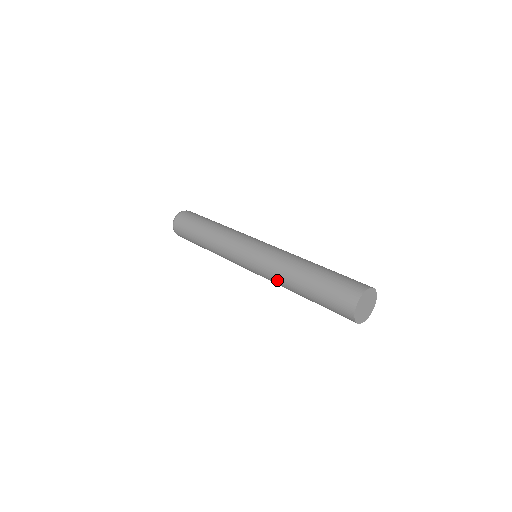
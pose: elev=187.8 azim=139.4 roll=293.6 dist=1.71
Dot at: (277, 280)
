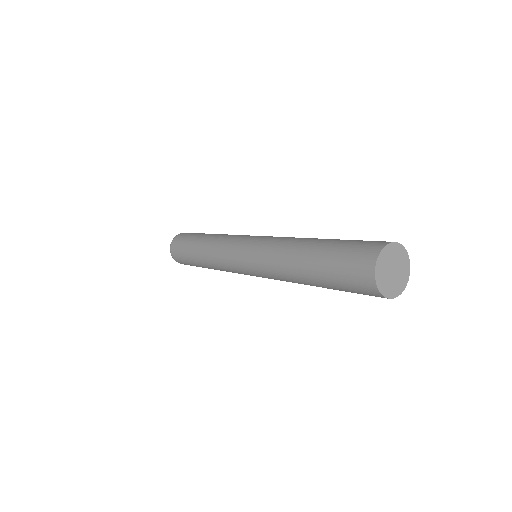
Dot at: (275, 264)
